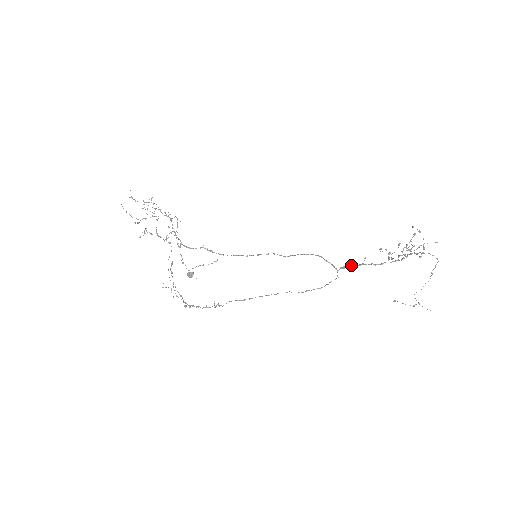
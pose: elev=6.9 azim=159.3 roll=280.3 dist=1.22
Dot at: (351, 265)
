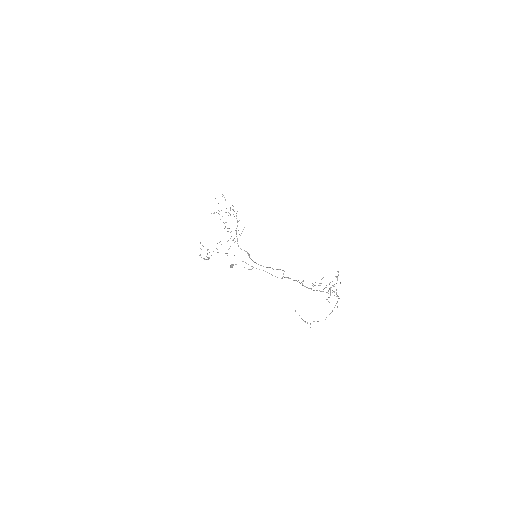
Dot at: occluded
